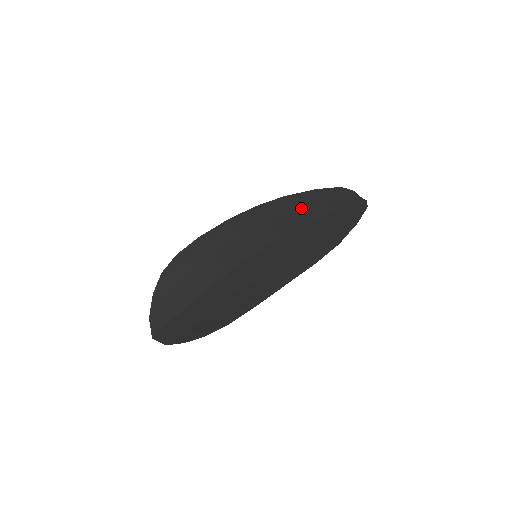
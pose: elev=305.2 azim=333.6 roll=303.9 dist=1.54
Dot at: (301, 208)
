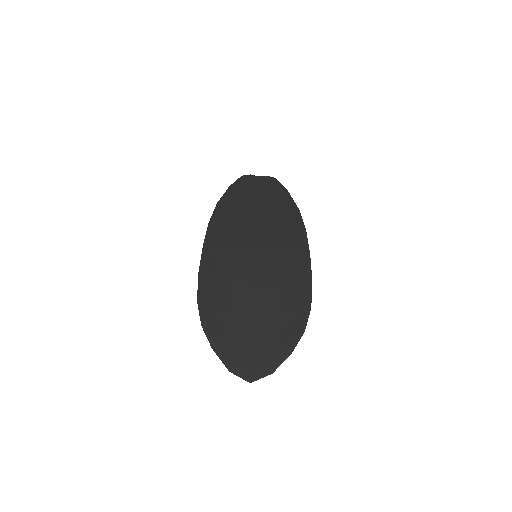
Dot at: (239, 204)
